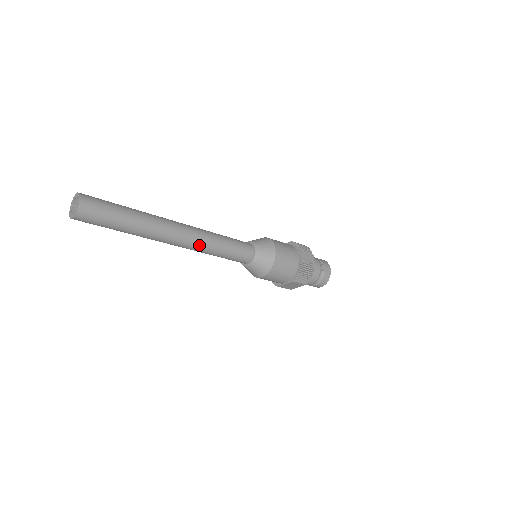
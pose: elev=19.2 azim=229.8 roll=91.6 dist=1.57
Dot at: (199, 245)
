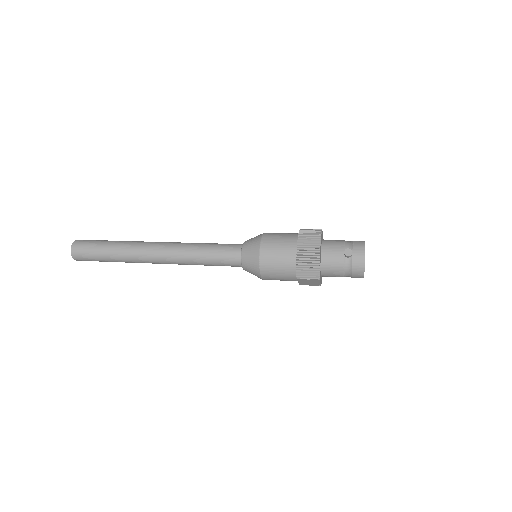
Dot at: (177, 259)
